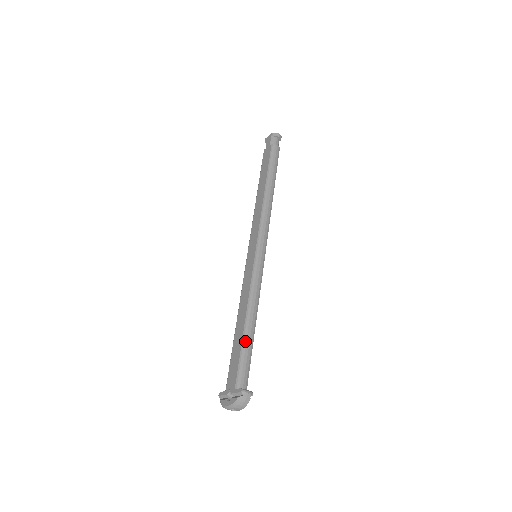
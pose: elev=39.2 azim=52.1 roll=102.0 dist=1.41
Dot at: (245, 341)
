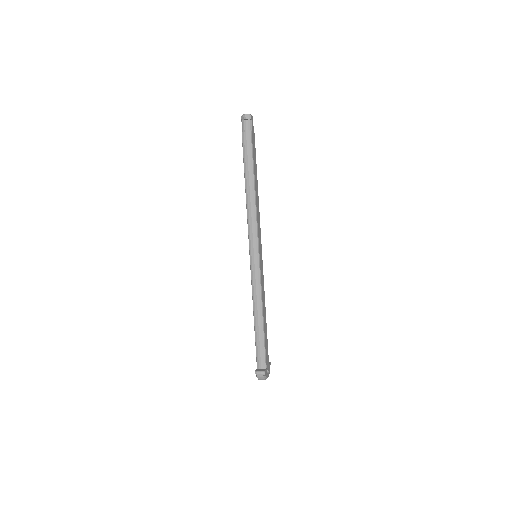
Dot at: (256, 334)
